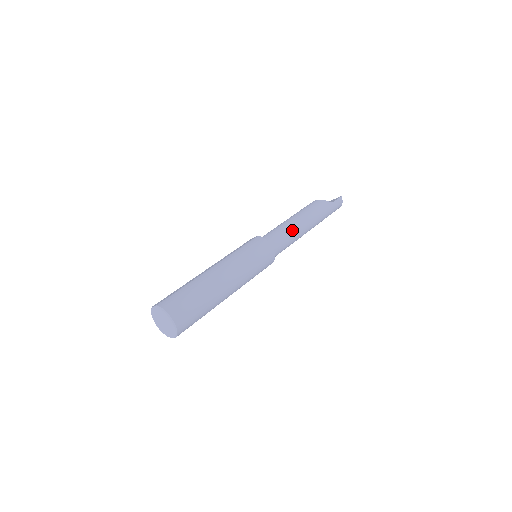
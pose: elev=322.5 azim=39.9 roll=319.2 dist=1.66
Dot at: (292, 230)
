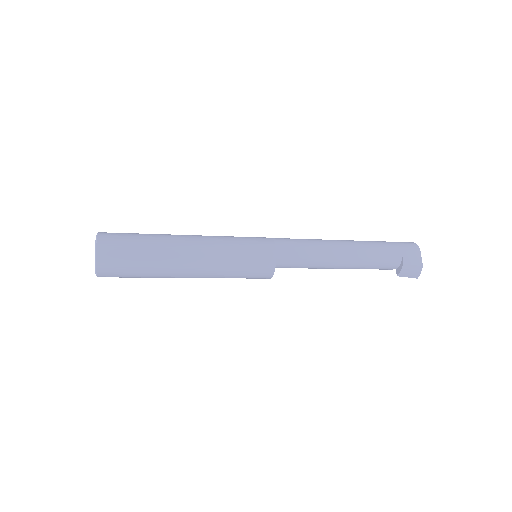
Dot at: occluded
